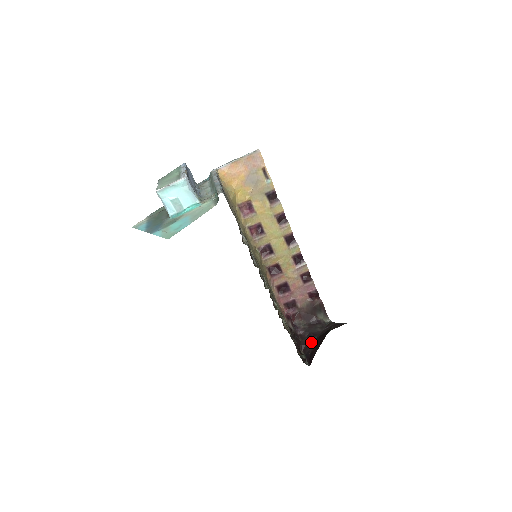
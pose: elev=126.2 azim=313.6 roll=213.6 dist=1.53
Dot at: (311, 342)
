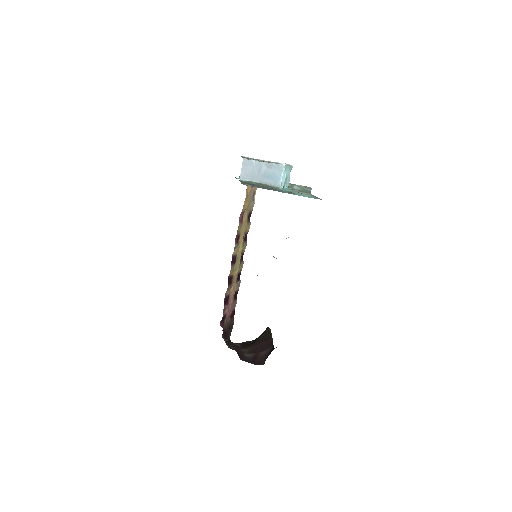
Dot at: (243, 352)
